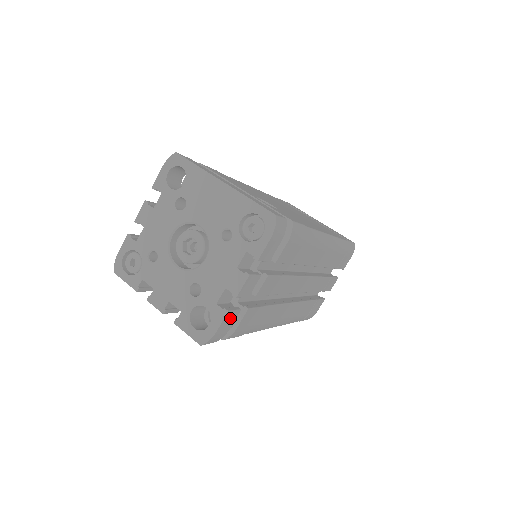
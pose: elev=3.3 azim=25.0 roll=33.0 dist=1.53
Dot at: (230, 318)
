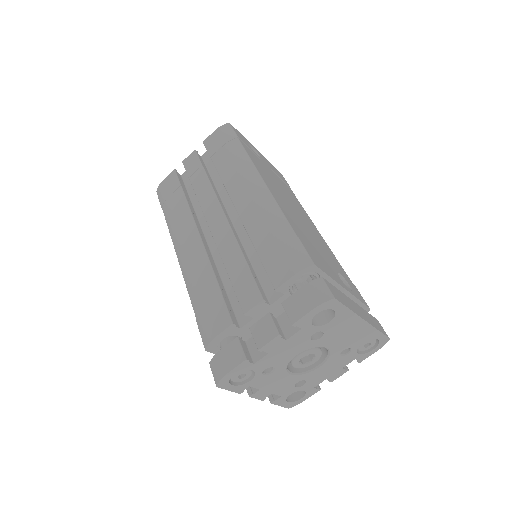
Dot at: occluded
